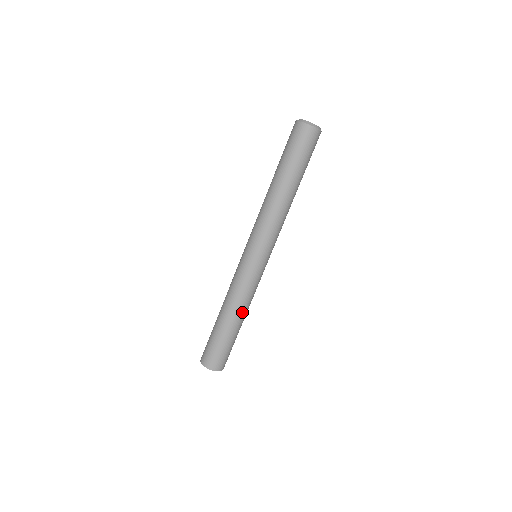
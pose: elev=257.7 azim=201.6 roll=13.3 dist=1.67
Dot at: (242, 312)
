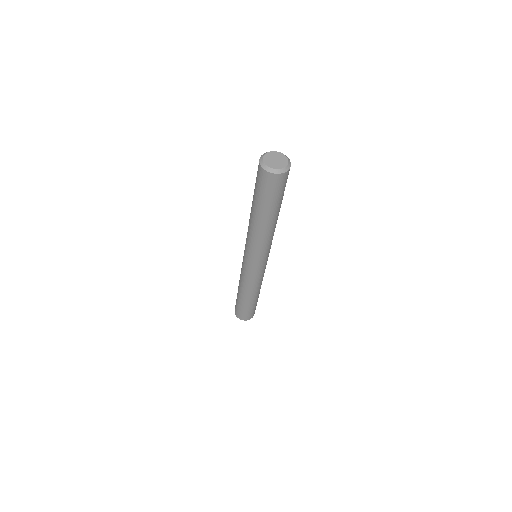
Dot at: (248, 293)
